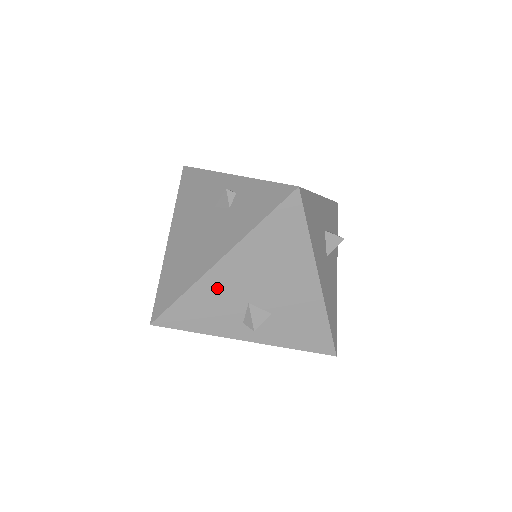
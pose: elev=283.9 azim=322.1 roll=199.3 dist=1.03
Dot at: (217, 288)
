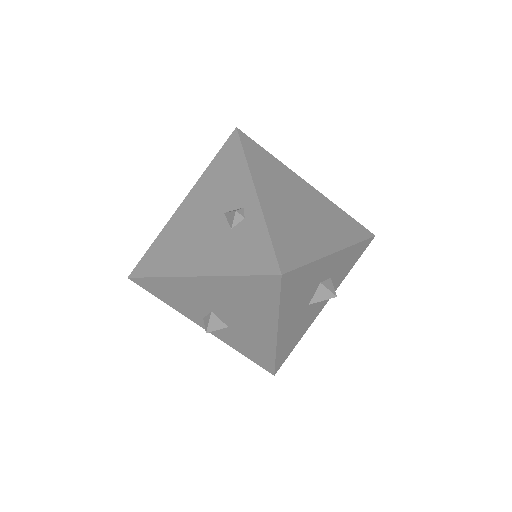
Dot at: (187, 290)
